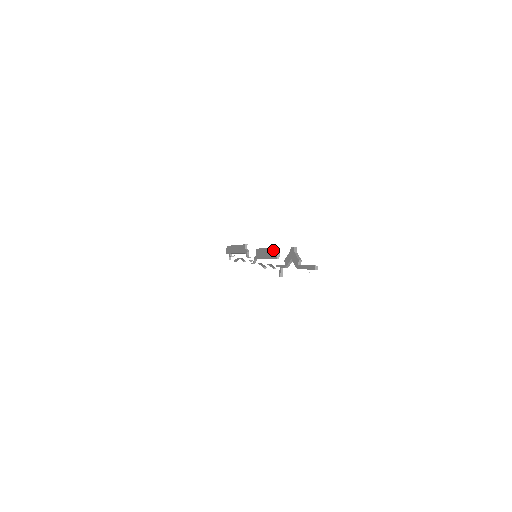
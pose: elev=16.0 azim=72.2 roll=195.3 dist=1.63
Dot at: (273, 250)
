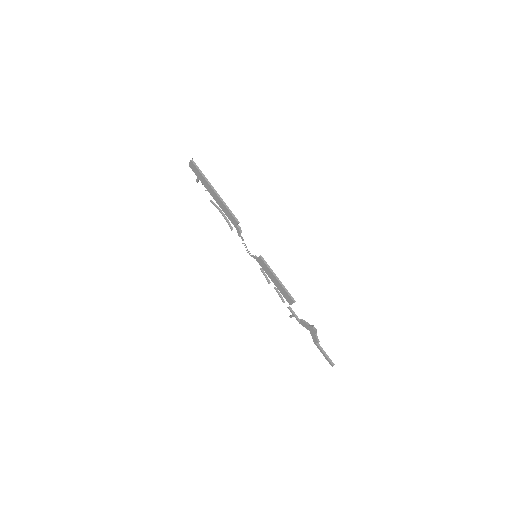
Dot at: (288, 296)
